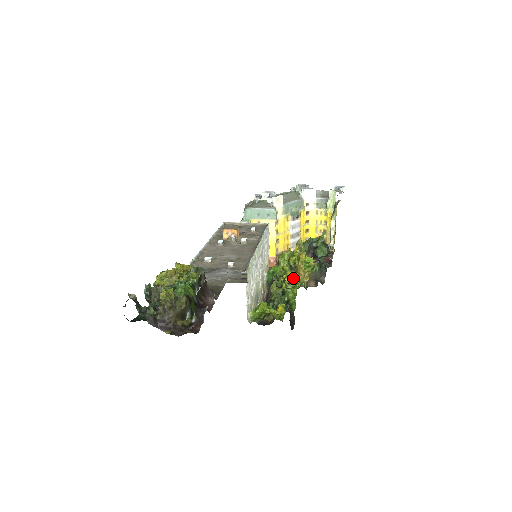
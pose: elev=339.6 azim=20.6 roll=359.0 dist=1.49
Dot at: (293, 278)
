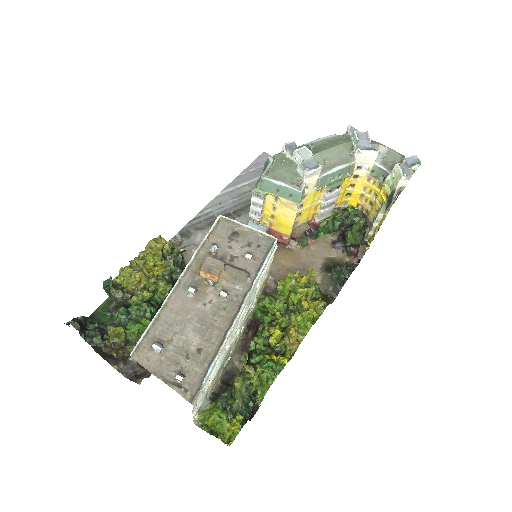
Dot at: (278, 345)
